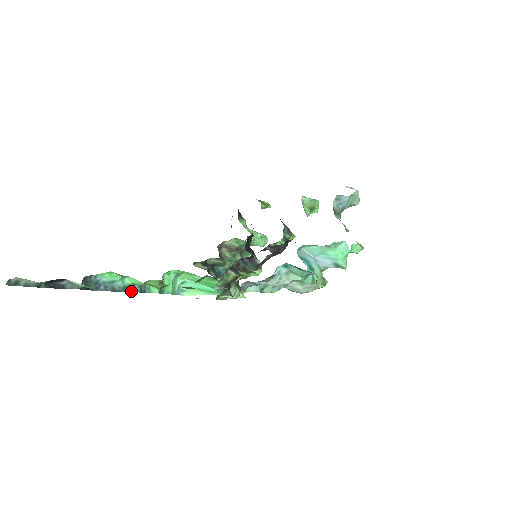
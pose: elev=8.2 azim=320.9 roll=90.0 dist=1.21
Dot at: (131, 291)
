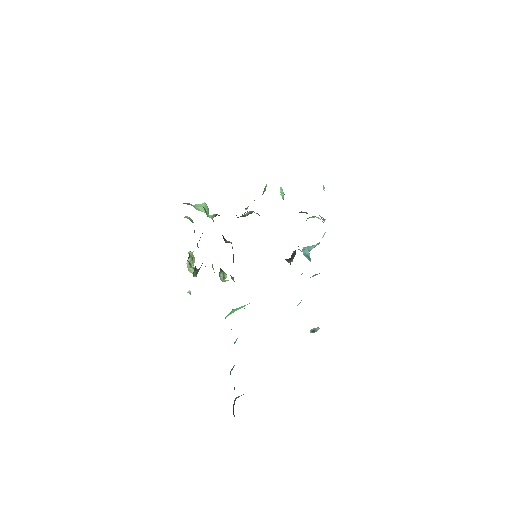
Dot at: occluded
